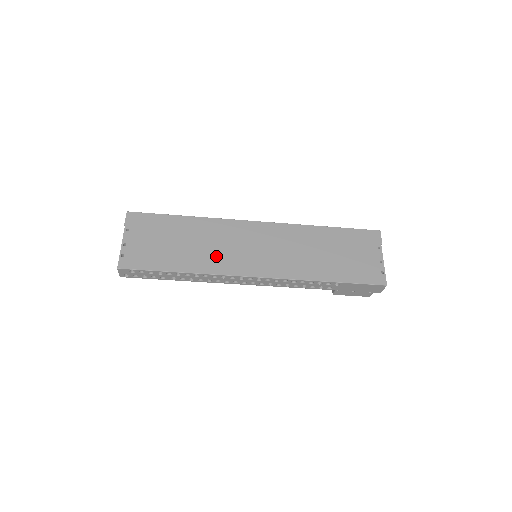
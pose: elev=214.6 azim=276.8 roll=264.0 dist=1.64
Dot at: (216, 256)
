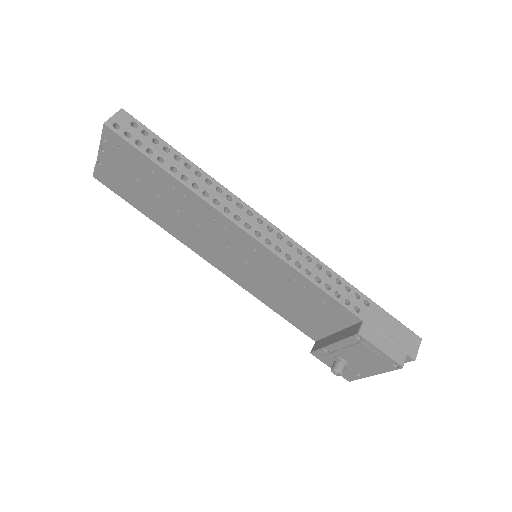
Dot at: occluded
